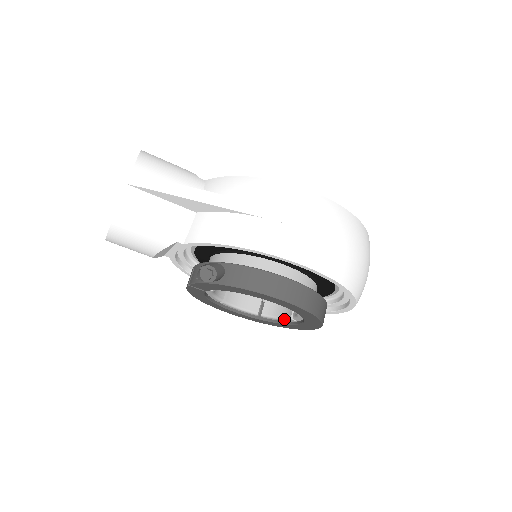
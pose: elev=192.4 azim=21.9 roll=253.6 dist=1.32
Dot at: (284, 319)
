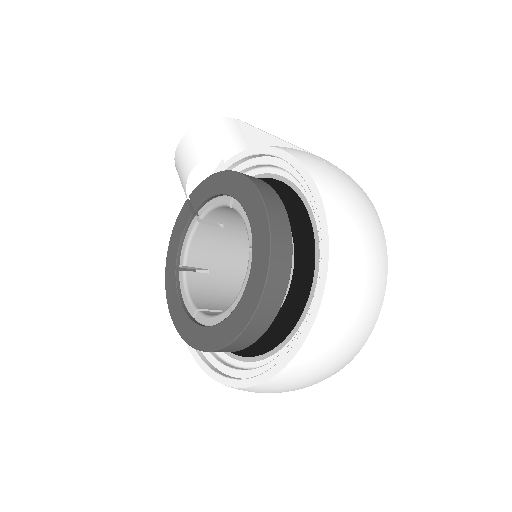
Dot at: (219, 315)
